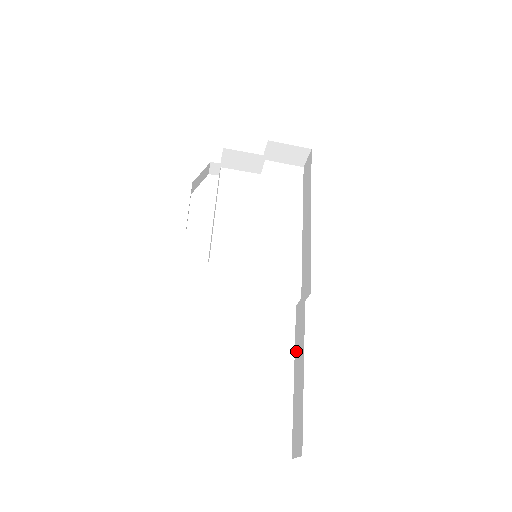
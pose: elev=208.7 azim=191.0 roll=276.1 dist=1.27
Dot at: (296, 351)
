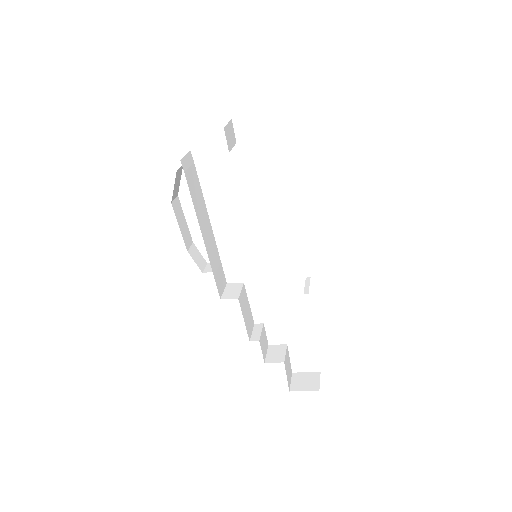
Dot at: occluded
